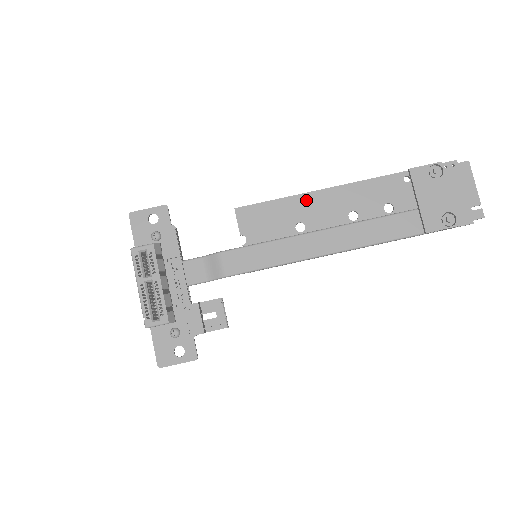
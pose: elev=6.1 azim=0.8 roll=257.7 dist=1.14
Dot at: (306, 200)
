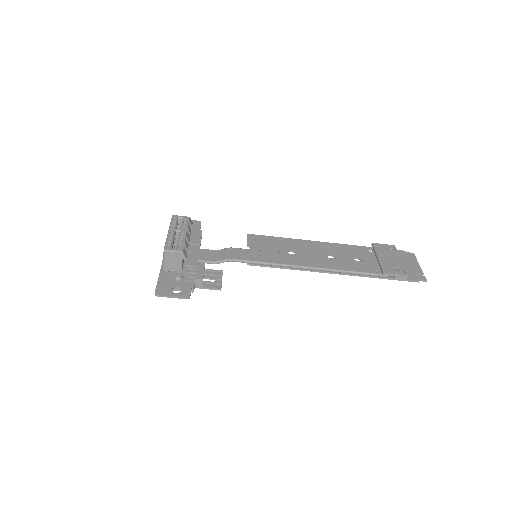
Dot at: (299, 242)
